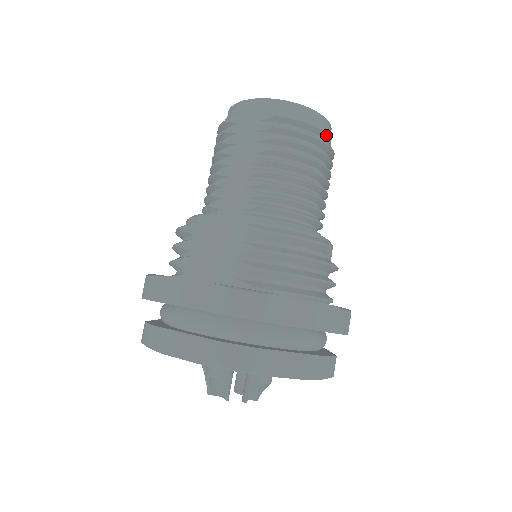
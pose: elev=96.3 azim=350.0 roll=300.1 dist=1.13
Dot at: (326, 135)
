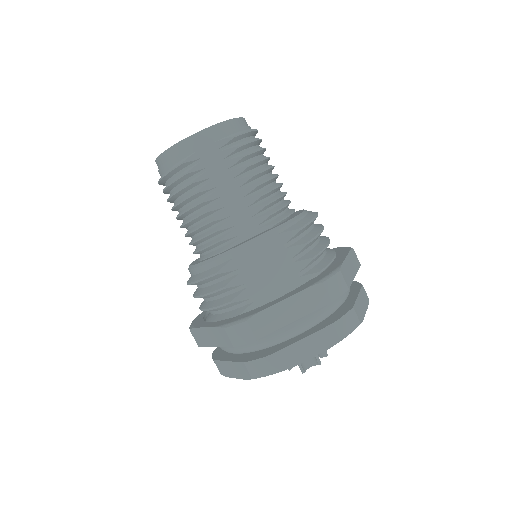
Dot at: occluded
